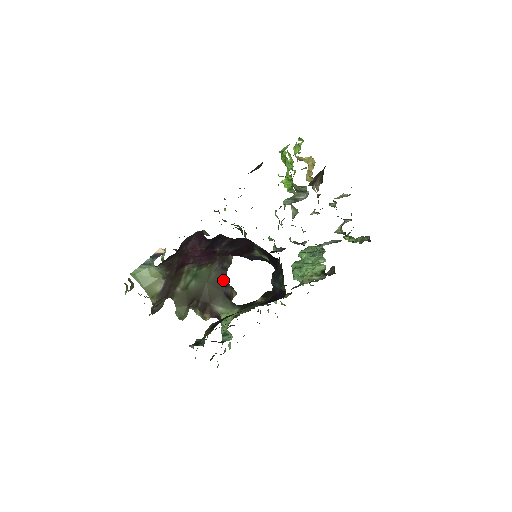
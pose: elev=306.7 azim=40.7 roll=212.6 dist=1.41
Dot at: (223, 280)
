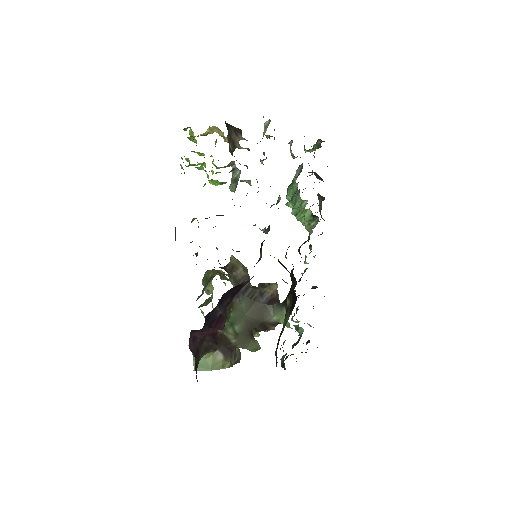
Dot at: (254, 296)
